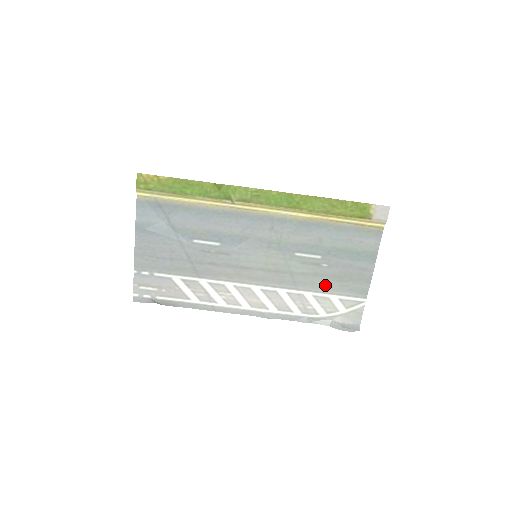
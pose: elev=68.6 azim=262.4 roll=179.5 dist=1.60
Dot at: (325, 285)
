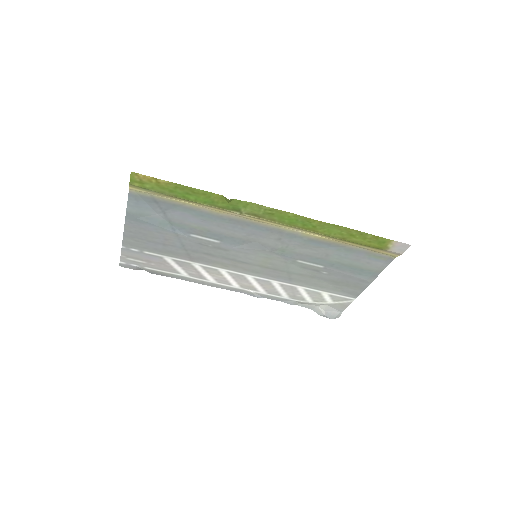
Dot at: (319, 284)
